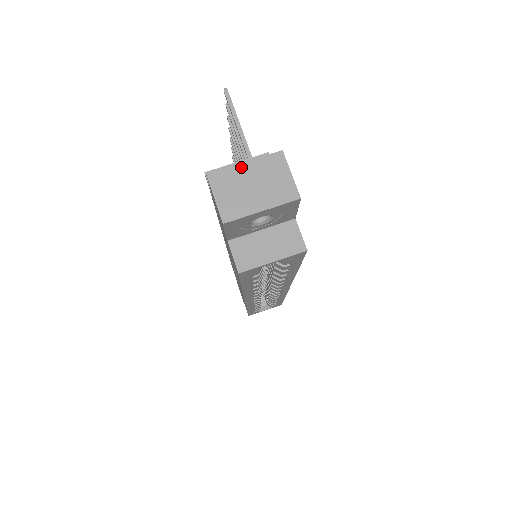
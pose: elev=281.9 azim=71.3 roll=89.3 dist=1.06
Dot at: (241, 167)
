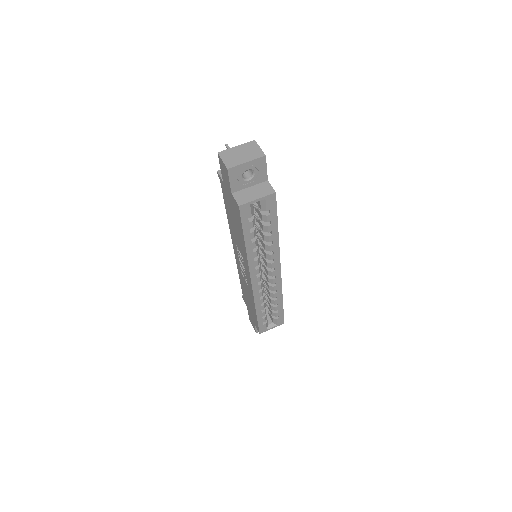
Dot at: (235, 148)
